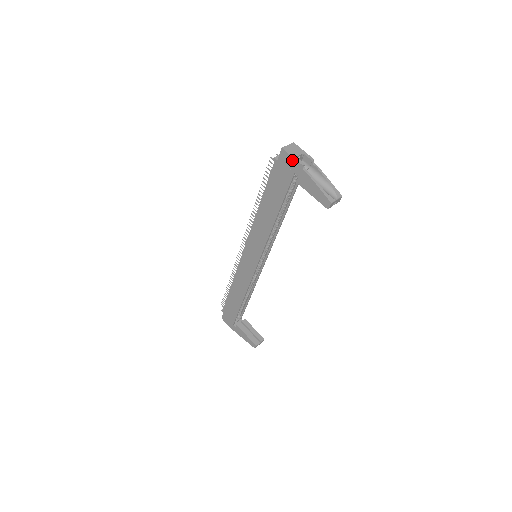
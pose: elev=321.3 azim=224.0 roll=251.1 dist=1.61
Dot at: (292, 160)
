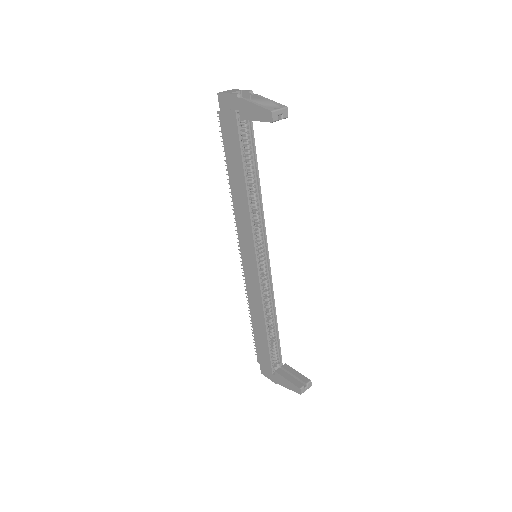
Dot at: (228, 97)
